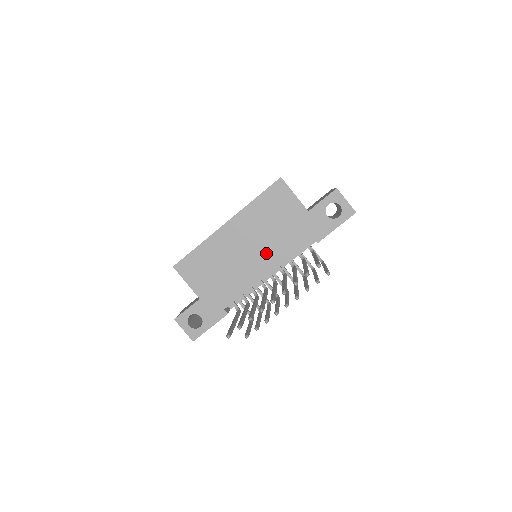
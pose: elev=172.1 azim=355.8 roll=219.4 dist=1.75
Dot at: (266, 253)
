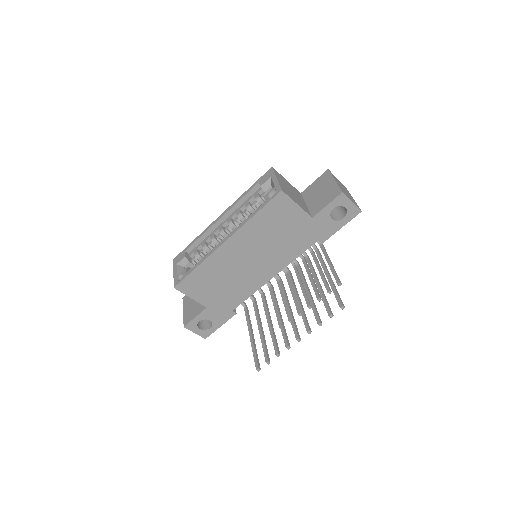
Dot at: (270, 261)
